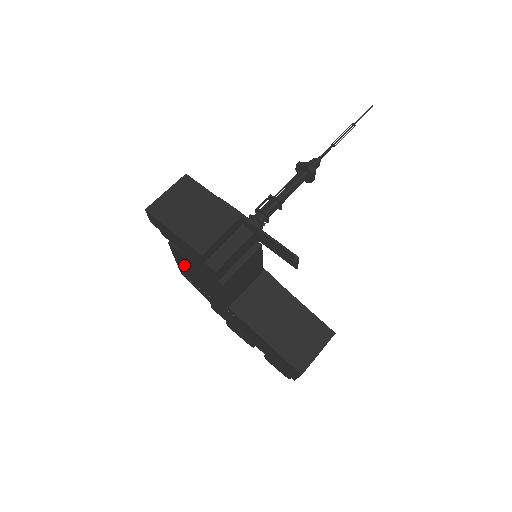
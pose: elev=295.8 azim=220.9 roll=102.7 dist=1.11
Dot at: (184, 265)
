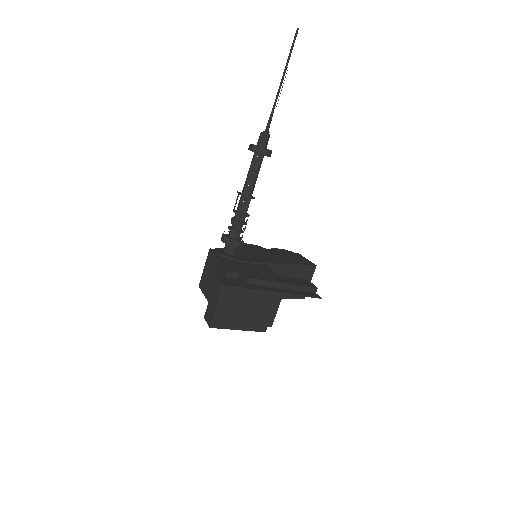
Dot at: occluded
